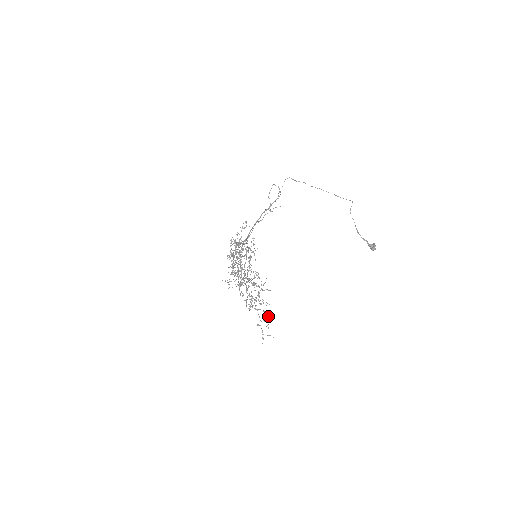
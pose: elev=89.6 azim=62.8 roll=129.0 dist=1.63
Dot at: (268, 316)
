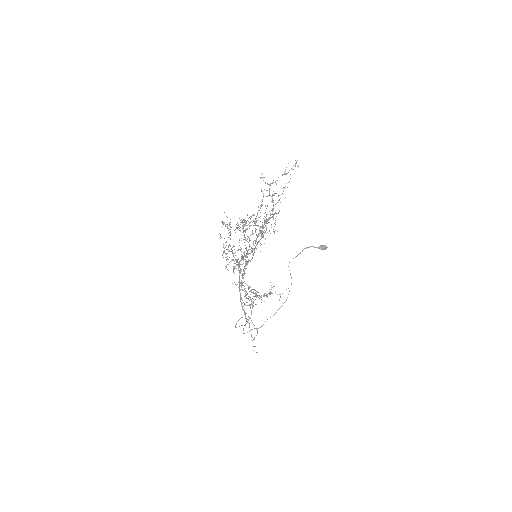
Dot at: occluded
